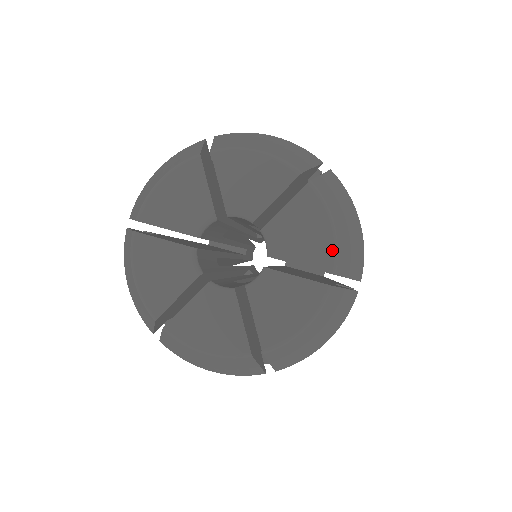
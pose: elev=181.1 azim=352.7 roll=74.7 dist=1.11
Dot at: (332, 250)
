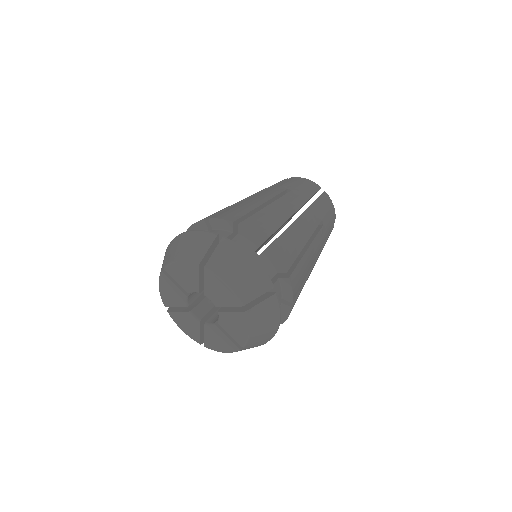
Dot at: (245, 340)
